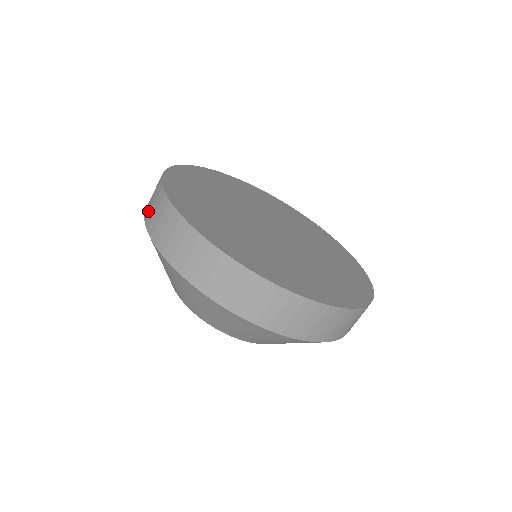
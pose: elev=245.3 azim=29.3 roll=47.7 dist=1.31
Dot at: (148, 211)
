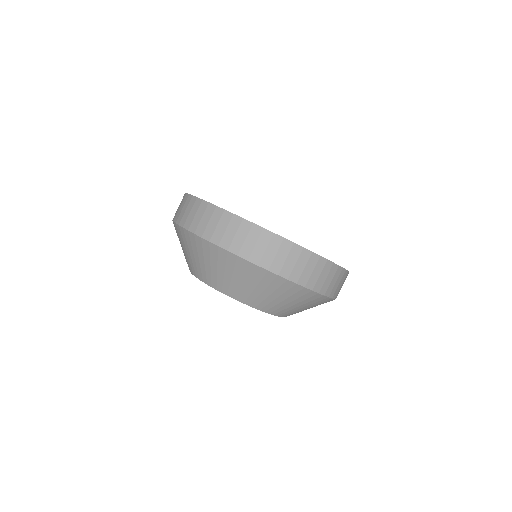
Dot at: (176, 214)
